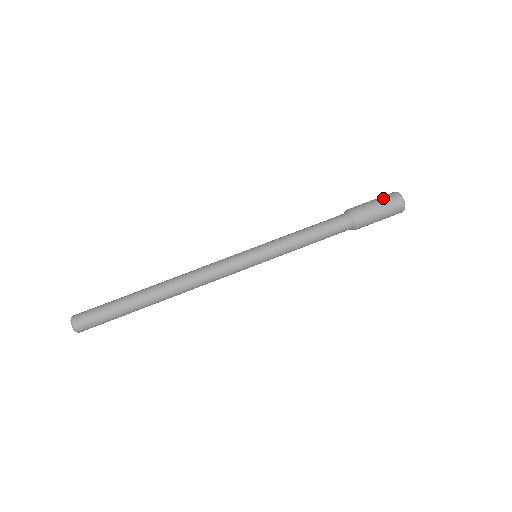
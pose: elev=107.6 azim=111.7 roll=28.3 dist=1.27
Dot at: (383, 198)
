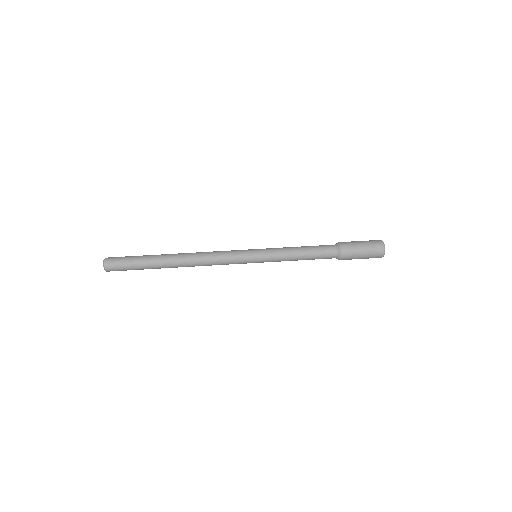
Dot at: occluded
